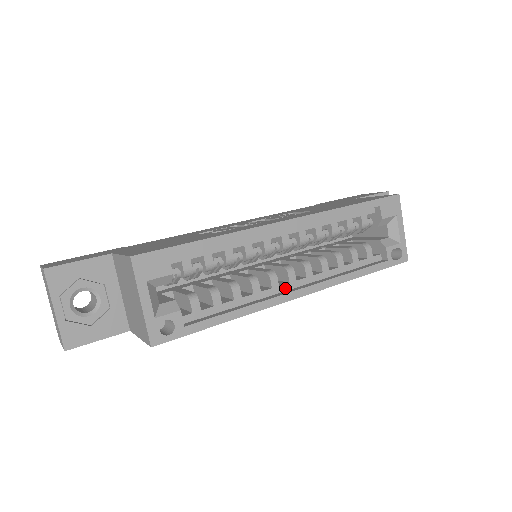
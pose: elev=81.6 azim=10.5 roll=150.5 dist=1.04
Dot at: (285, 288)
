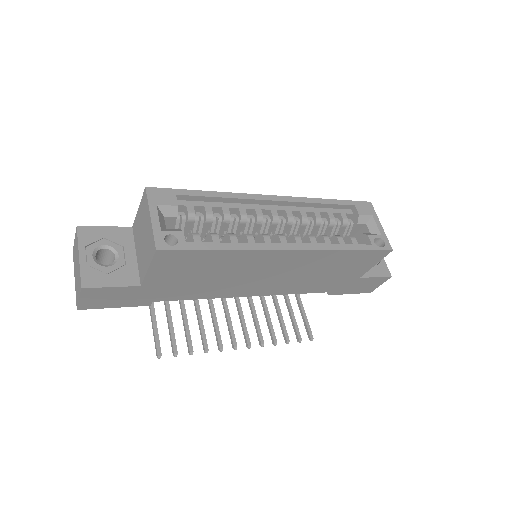
Dot at: occluded
